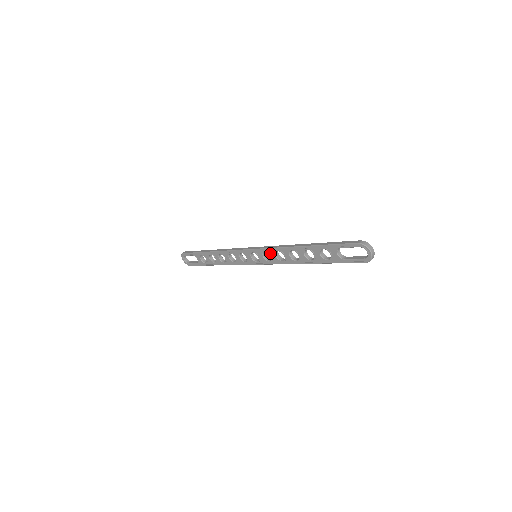
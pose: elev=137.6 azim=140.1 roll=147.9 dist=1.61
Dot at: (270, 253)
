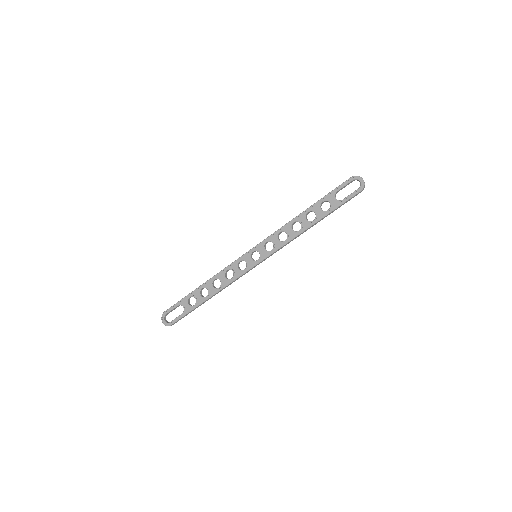
Dot at: (272, 240)
